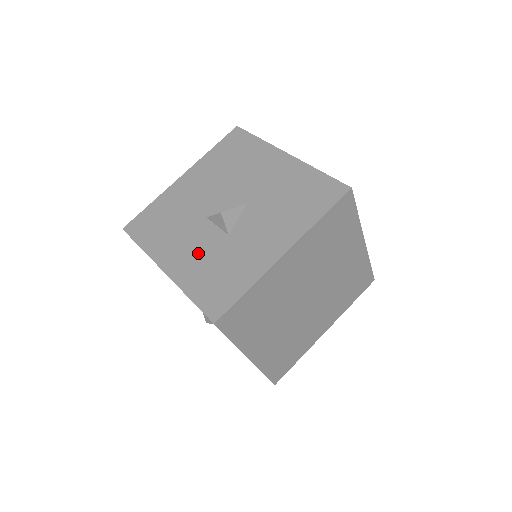
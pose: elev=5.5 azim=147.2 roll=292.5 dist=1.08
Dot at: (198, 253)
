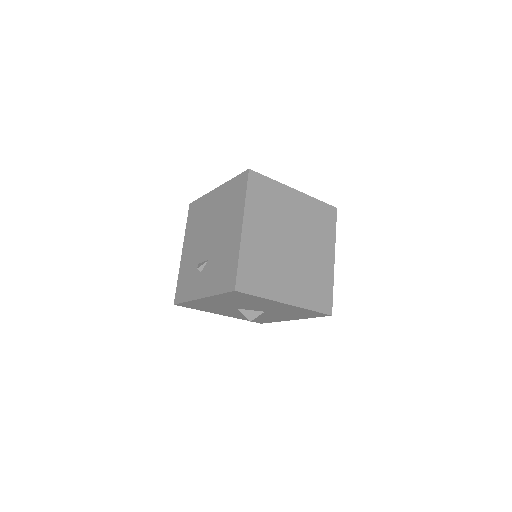
Dot at: occluded
